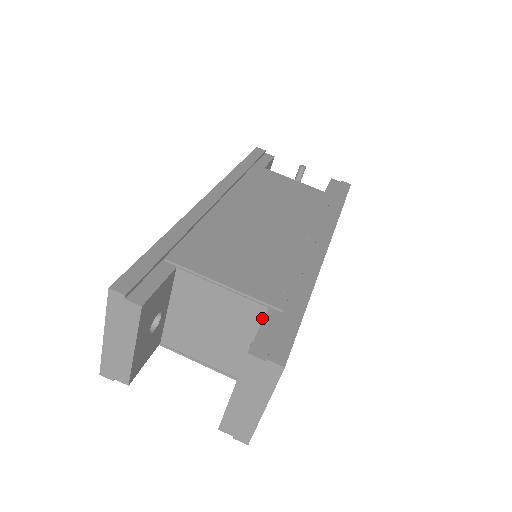
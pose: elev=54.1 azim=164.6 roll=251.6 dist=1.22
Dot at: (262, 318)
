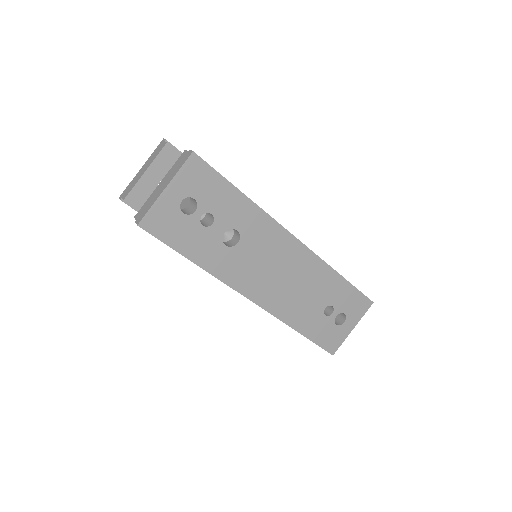
Dot at: occluded
